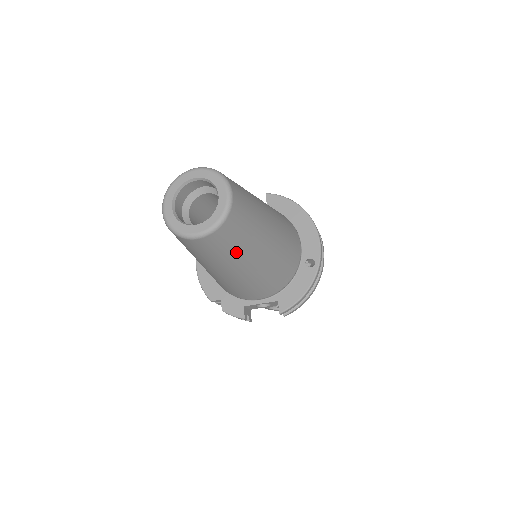
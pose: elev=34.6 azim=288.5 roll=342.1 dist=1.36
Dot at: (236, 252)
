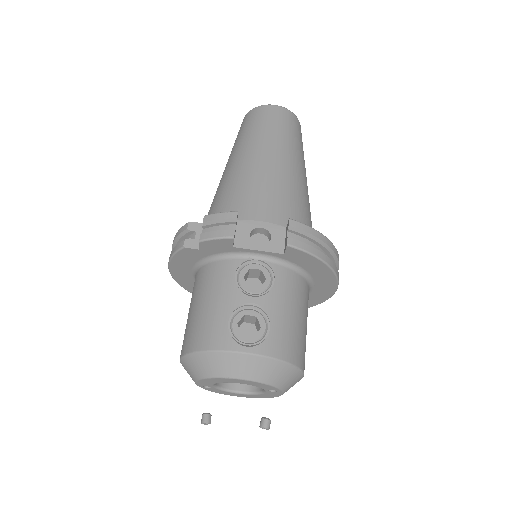
Dot at: (288, 138)
